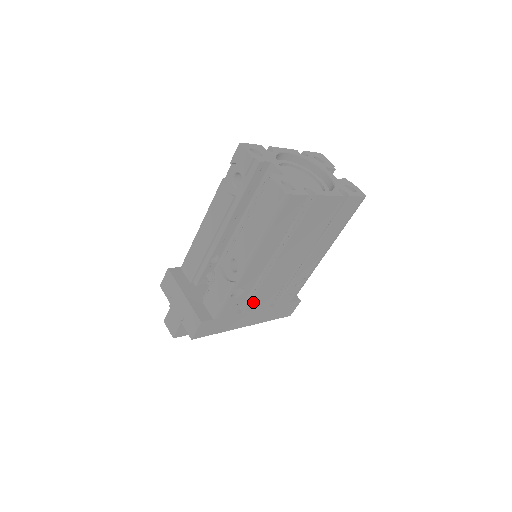
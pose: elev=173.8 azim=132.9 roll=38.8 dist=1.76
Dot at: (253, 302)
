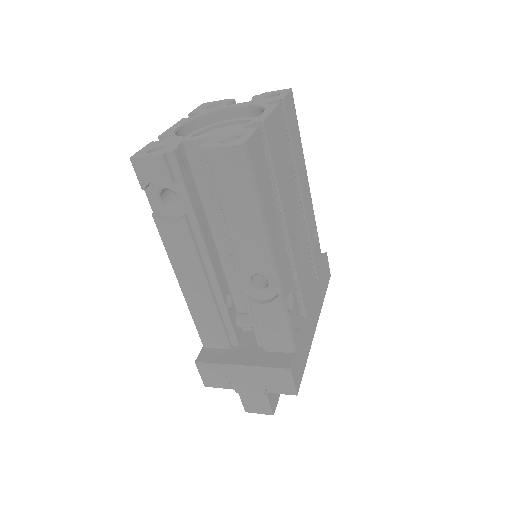
Dot at: (304, 297)
